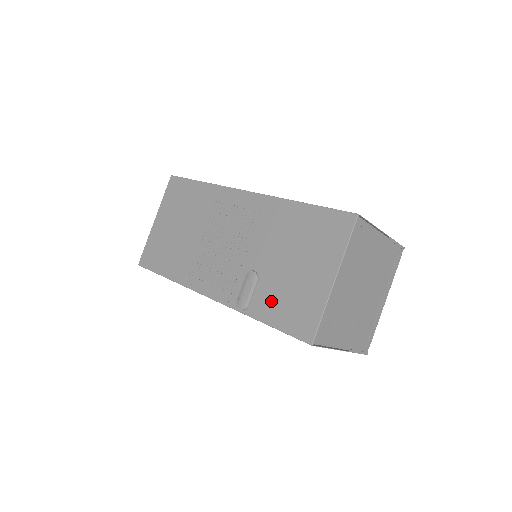
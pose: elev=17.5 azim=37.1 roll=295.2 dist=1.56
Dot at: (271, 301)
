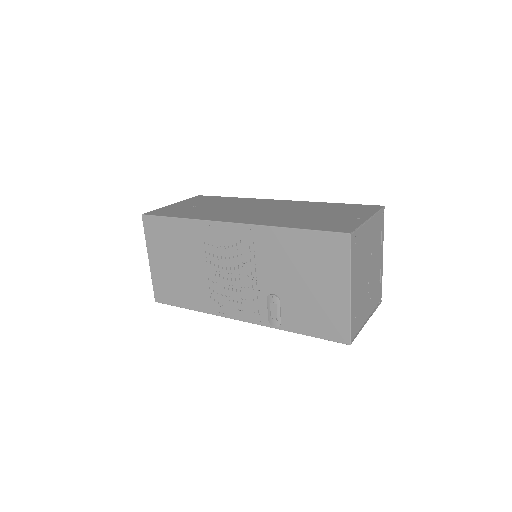
Dot at: (300, 317)
